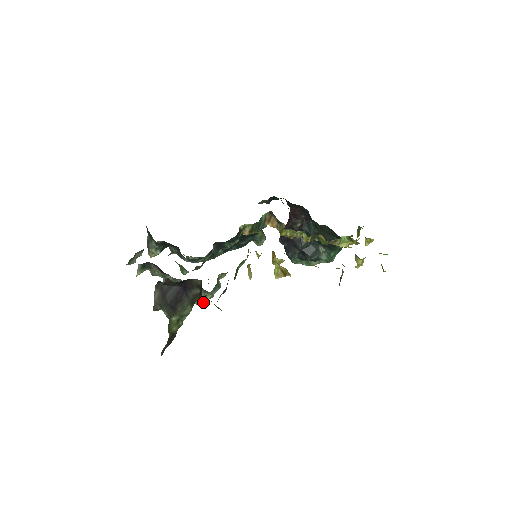
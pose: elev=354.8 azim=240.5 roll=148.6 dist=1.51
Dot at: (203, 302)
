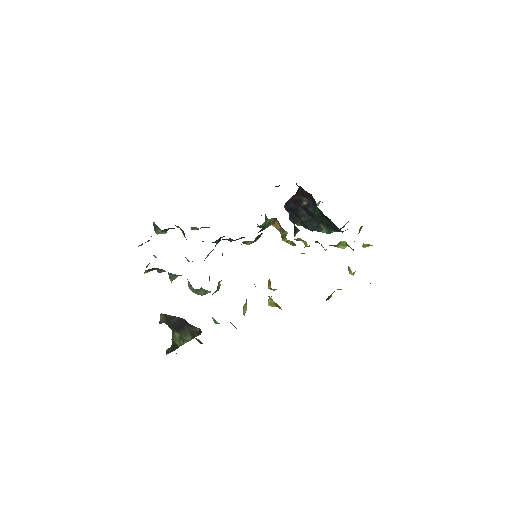
Dot at: occluded
